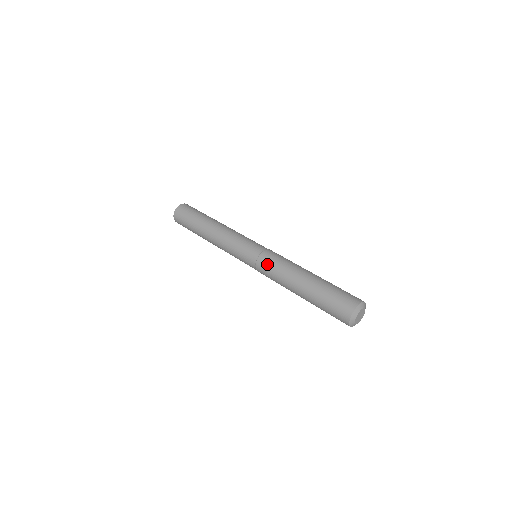
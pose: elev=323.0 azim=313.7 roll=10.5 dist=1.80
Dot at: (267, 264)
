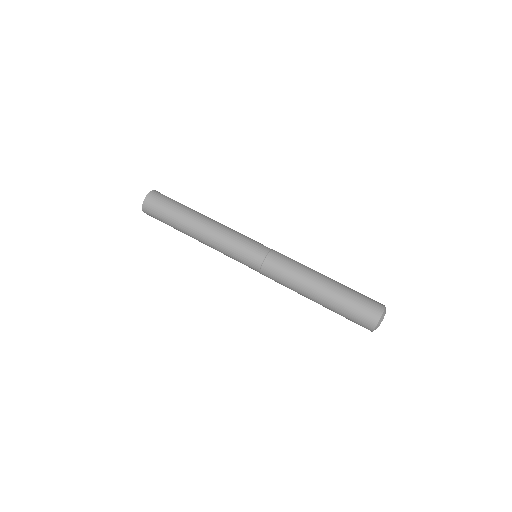
Dot at: (278, 265)
